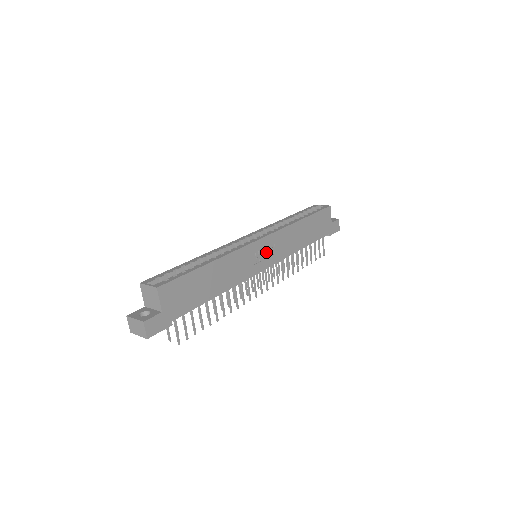
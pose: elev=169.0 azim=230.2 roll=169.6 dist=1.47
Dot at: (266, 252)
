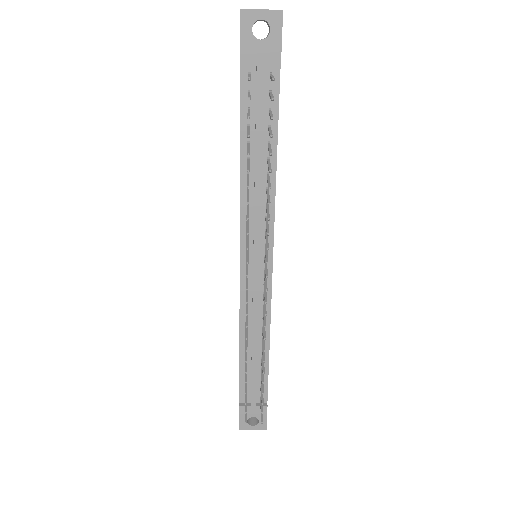
Dot at: occluded
